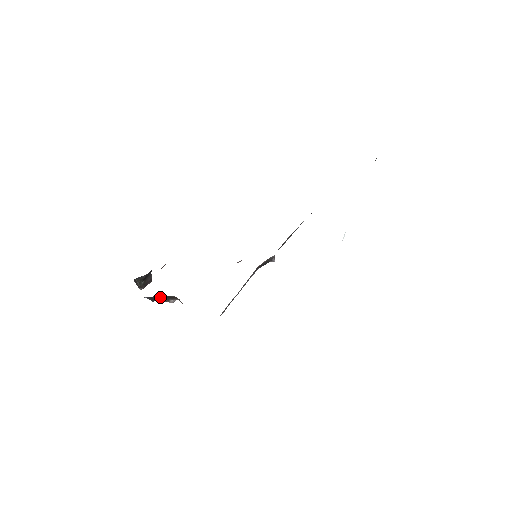
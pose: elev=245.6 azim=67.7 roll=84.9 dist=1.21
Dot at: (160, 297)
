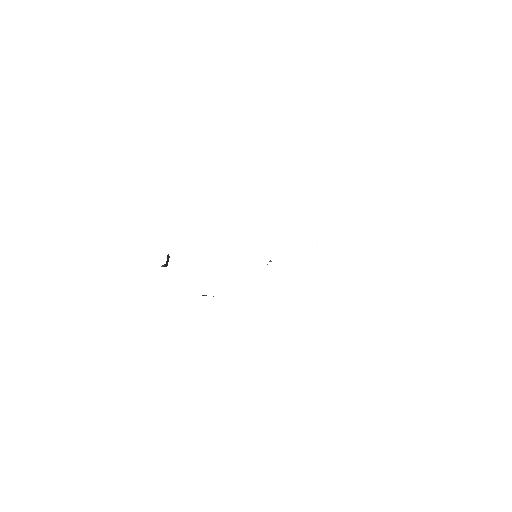
Dot at: occluded
